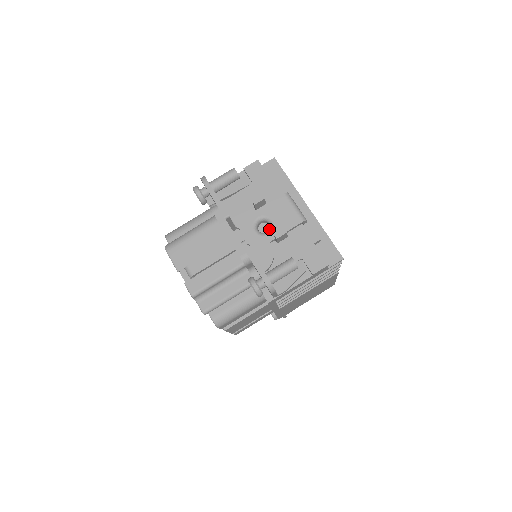
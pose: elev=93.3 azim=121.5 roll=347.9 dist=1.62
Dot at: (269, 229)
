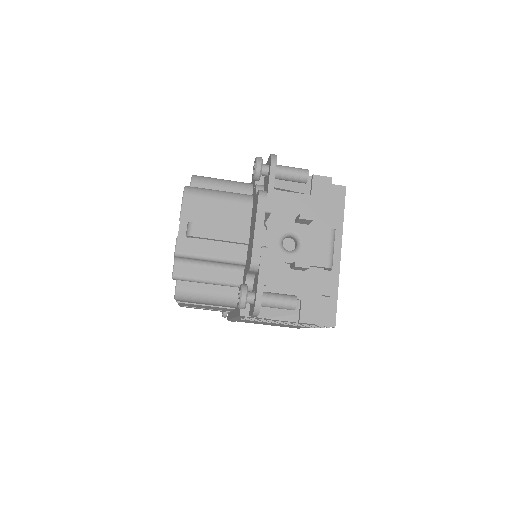
Dot at: (293, 250)
